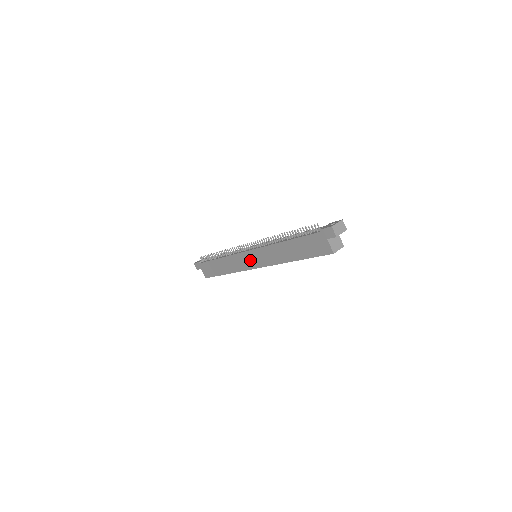
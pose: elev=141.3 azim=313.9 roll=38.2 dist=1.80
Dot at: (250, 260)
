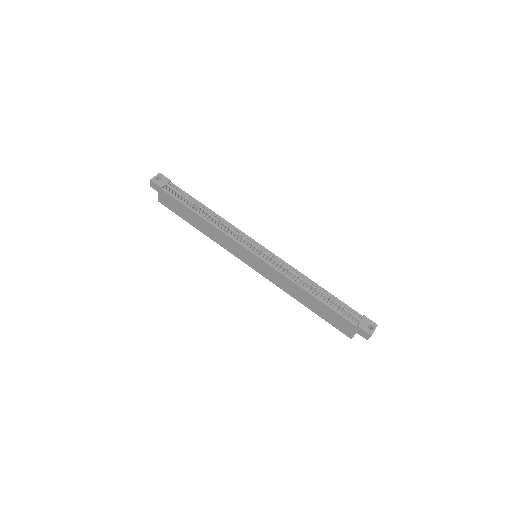
Dot at: (249, 259)
